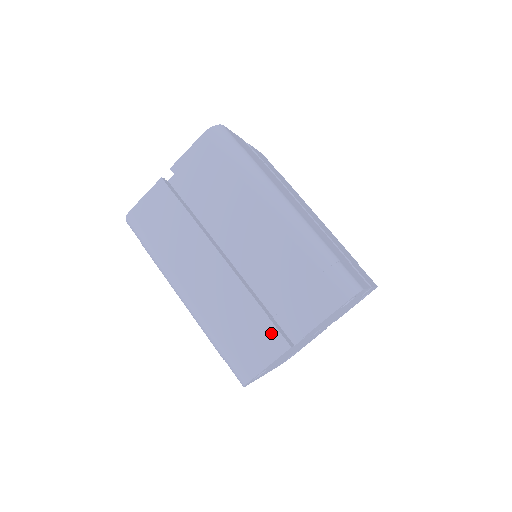
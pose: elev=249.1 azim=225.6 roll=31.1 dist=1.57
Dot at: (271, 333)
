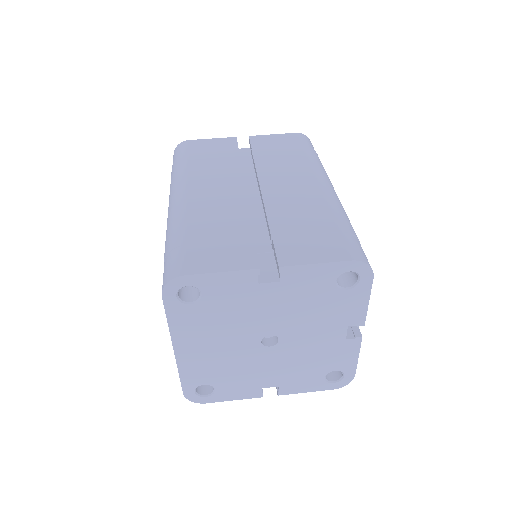
Dot at: (246, 250)
